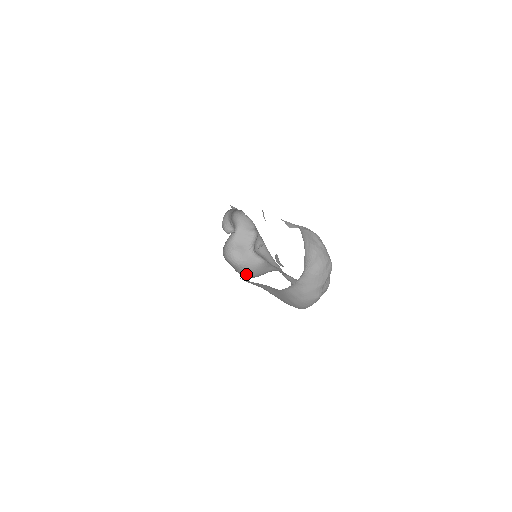
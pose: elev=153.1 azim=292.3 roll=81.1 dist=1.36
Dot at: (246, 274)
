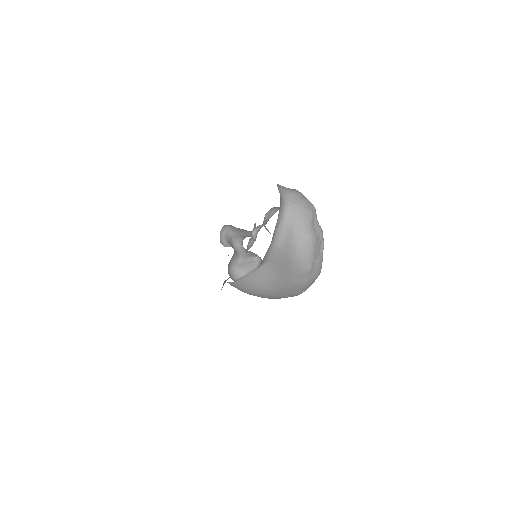
Dot at: occluded
